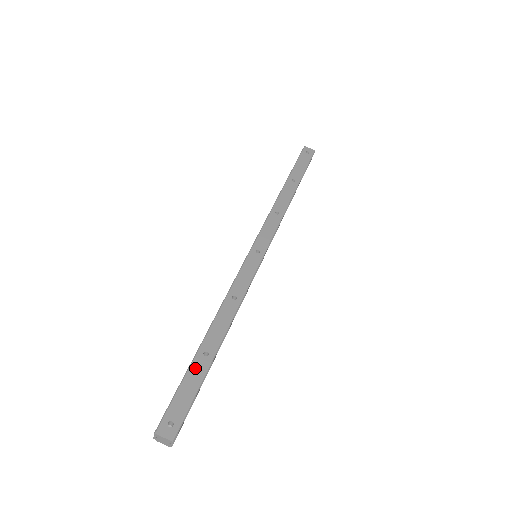
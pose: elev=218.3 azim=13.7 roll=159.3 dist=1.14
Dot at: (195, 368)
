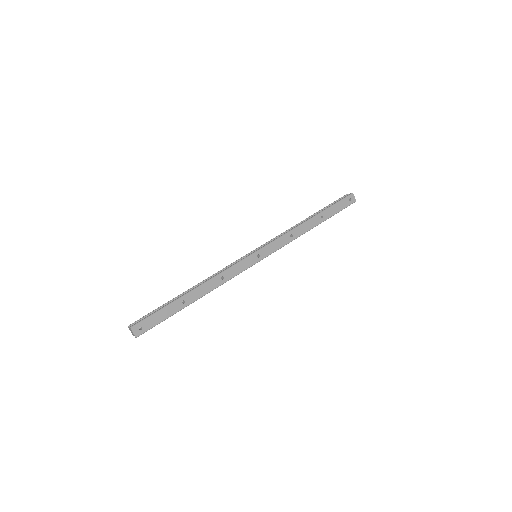
Dot at: (172, 306)
